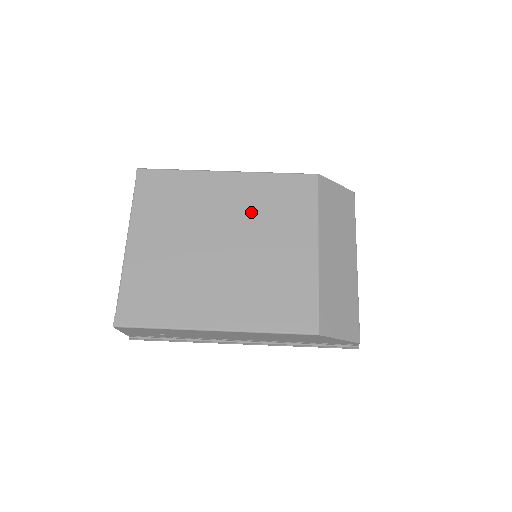
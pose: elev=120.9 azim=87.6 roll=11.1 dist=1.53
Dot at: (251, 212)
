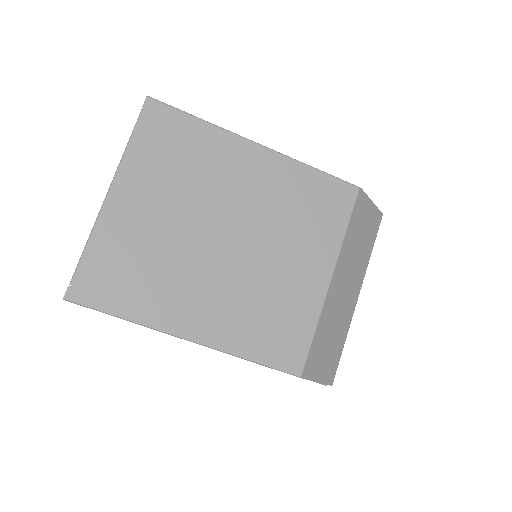
Dot at: (271, 208)
